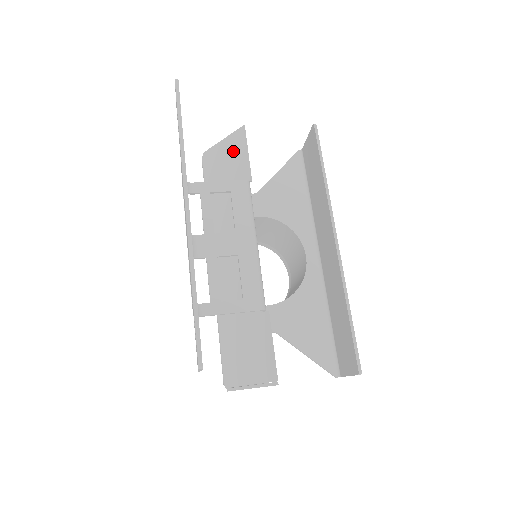
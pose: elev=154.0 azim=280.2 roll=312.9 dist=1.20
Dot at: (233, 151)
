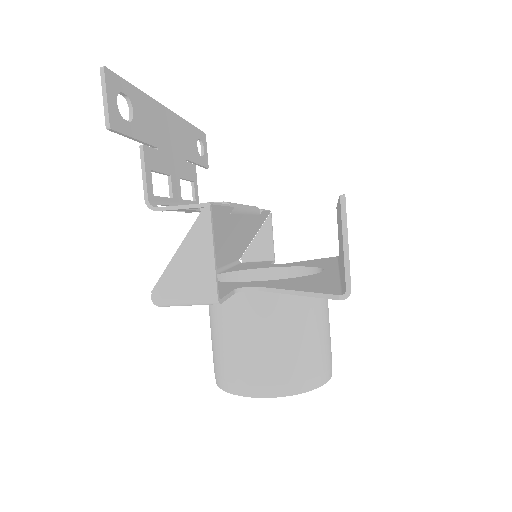
Dot at: occluded
